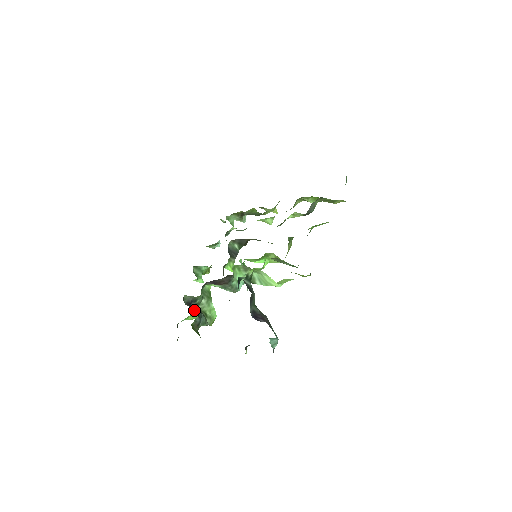
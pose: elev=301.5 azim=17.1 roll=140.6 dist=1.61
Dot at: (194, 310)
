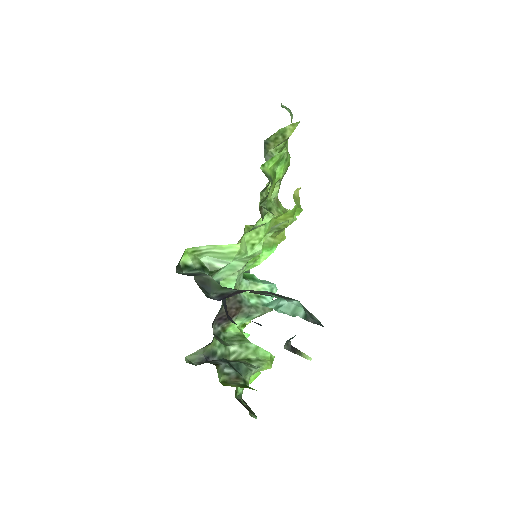
Dot at: (204, 362)
